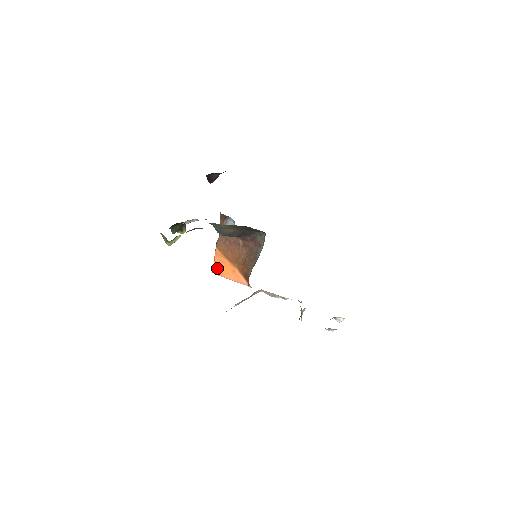
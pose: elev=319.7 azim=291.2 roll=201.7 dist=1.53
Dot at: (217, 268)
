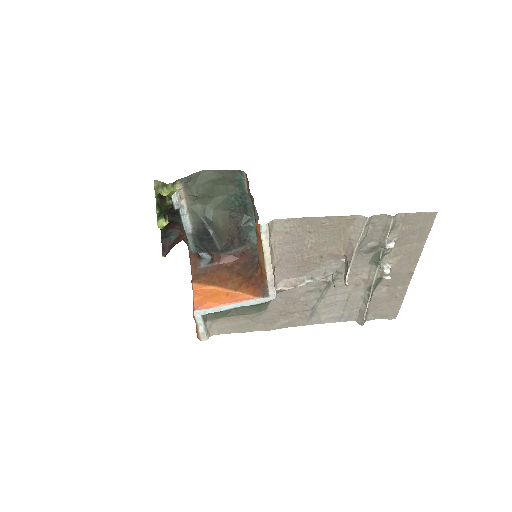
Dot at: (201, 302)
